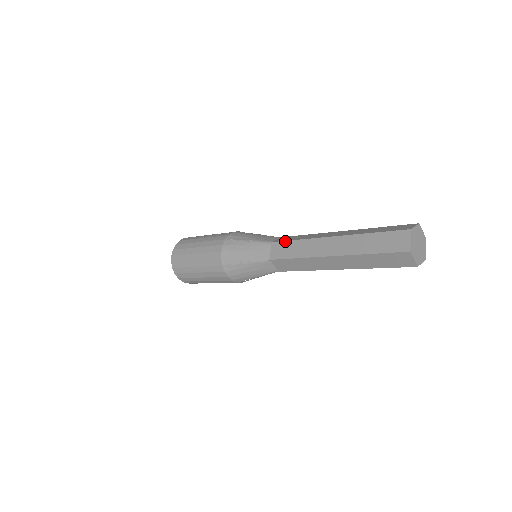
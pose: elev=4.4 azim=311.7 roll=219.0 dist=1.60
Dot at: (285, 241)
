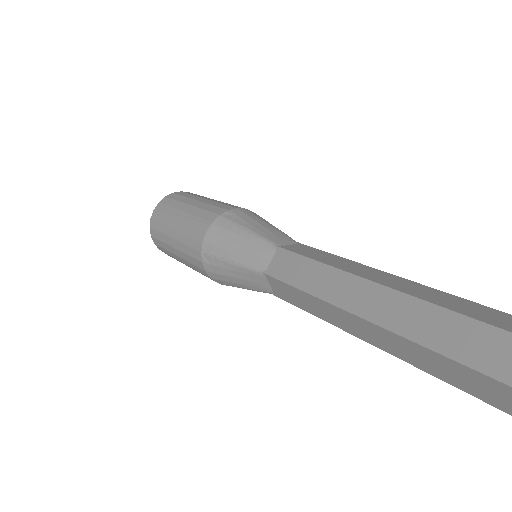
Dot at: (283, 283)
